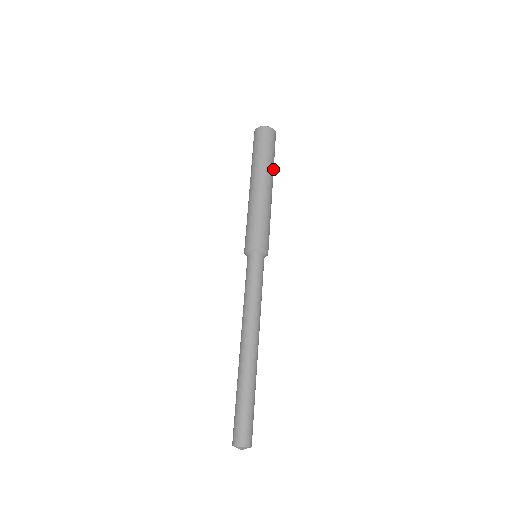
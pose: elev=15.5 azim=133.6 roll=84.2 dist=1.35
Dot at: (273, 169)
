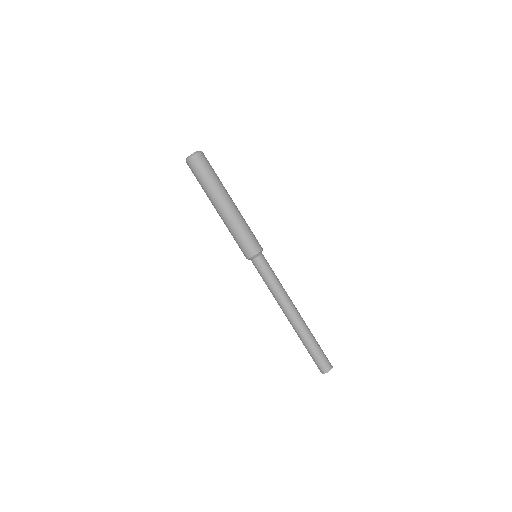
Dot at: (220, 185)
